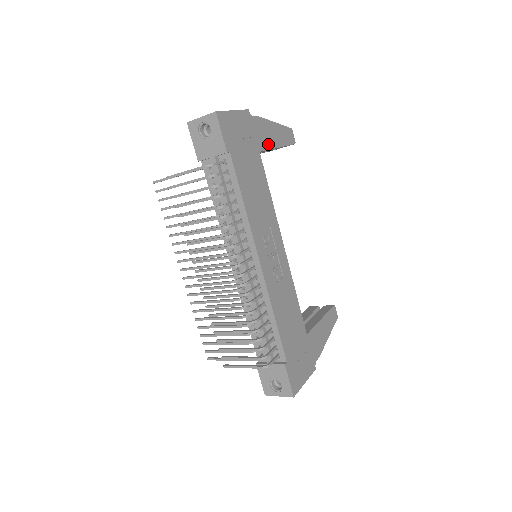
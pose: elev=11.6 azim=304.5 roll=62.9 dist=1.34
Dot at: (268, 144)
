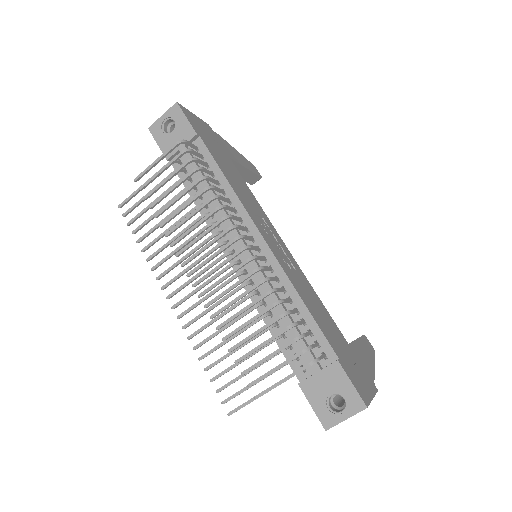
Dot at: (236, 159)
